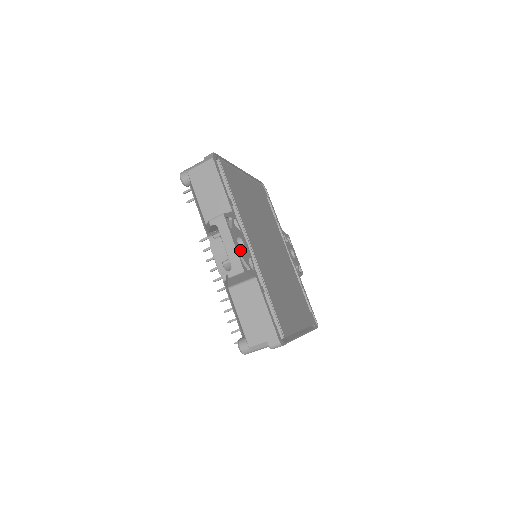
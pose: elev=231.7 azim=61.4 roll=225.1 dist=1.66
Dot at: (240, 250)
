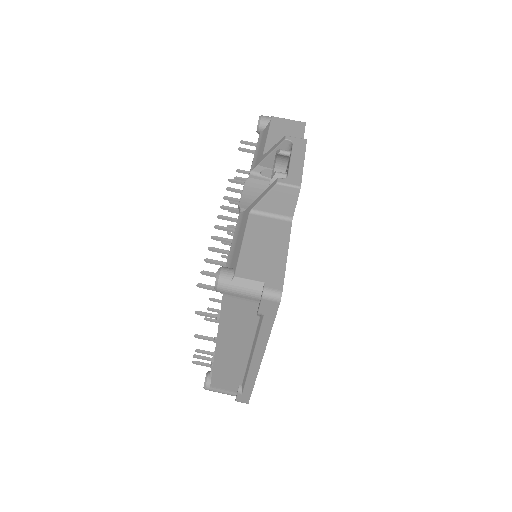
Dot at: occluded
